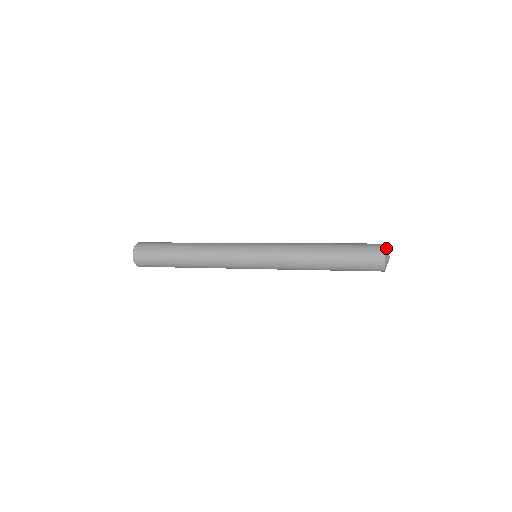
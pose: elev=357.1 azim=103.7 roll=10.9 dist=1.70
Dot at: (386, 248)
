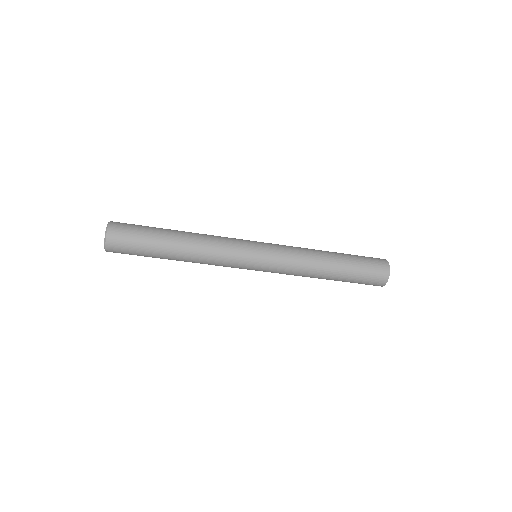
Dot at: occluded
